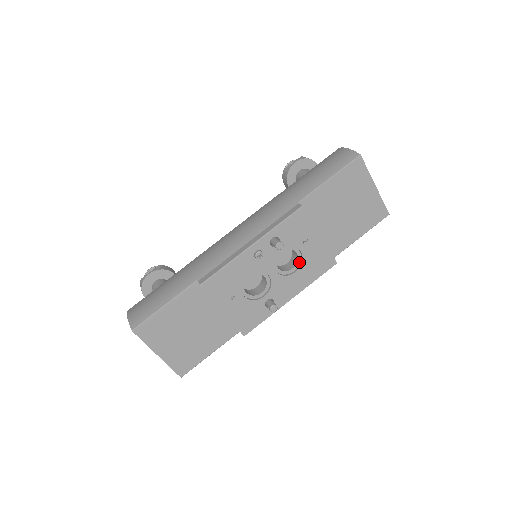
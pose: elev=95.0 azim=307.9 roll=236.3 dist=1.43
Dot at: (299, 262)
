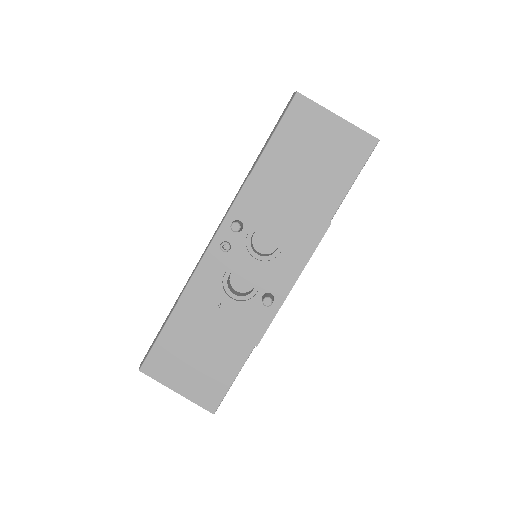
Dot at: (281, 239)
